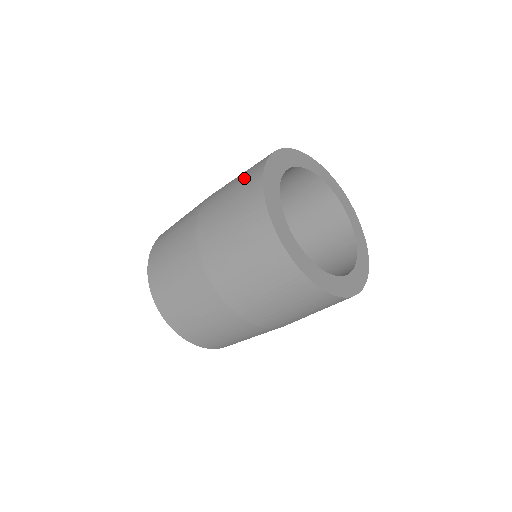
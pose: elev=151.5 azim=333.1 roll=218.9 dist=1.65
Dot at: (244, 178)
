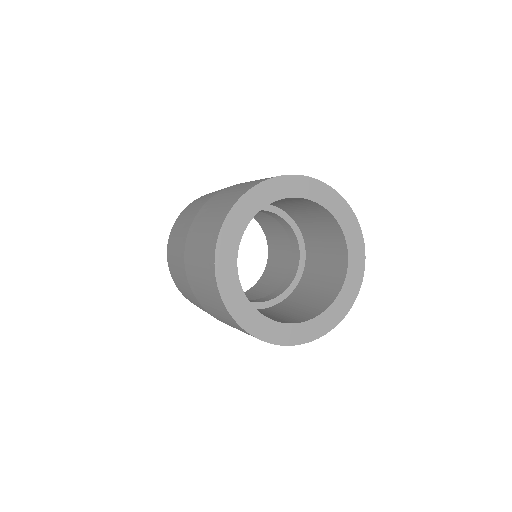
Dot at: (231, 196)
